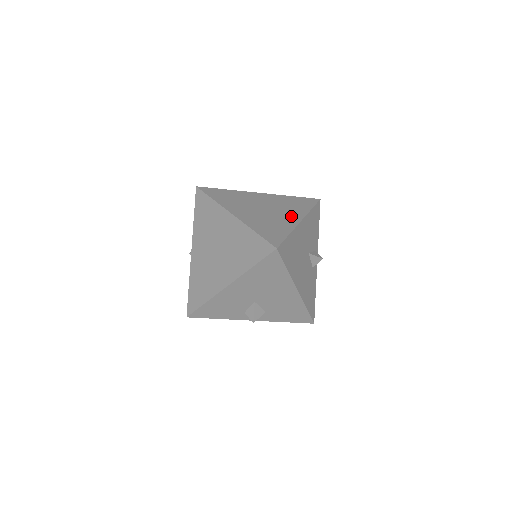
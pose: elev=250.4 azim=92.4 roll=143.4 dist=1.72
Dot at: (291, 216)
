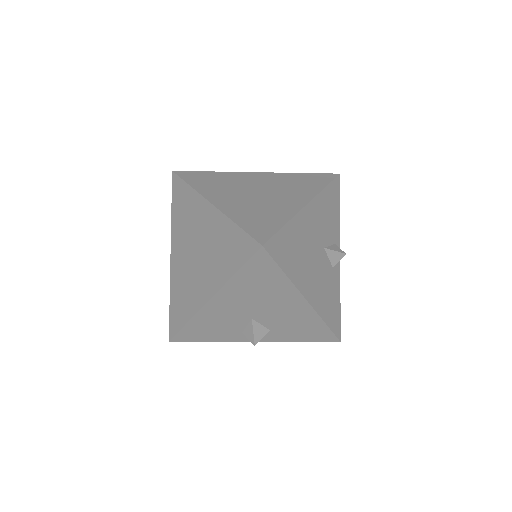
Dot at: (293, 199)
